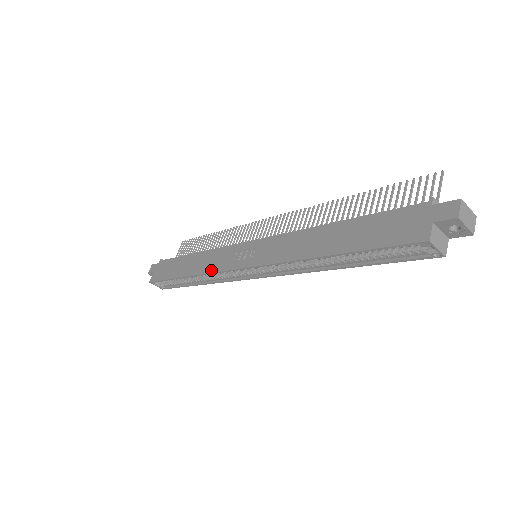
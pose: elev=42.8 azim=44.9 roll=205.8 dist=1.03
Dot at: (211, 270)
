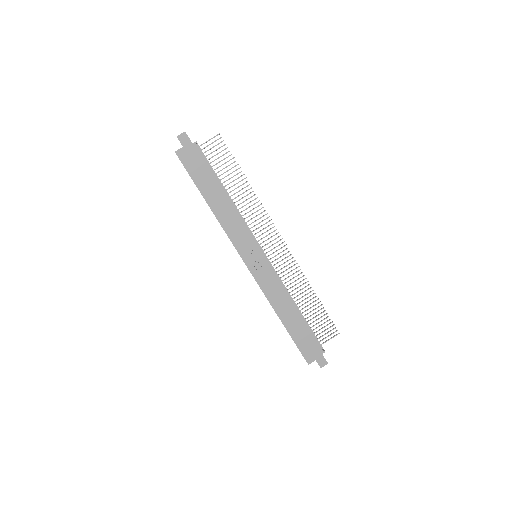
Dot at: (229, 234)
